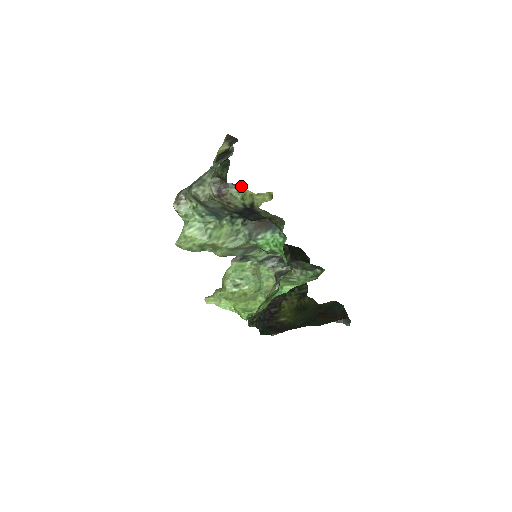
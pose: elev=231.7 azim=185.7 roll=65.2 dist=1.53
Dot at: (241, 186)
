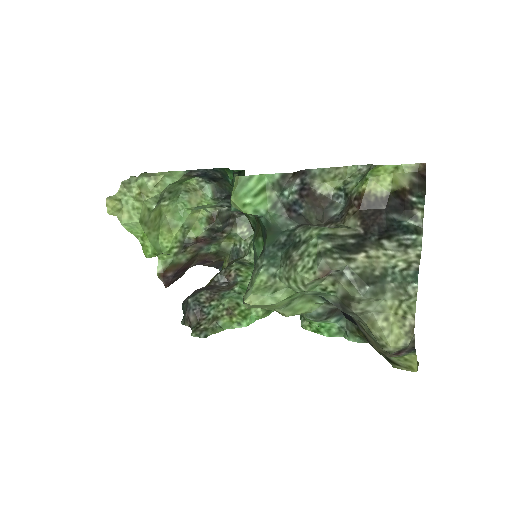
Dot at: occluded
